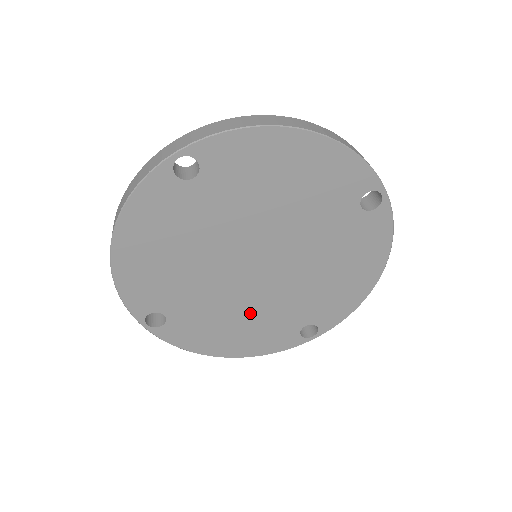
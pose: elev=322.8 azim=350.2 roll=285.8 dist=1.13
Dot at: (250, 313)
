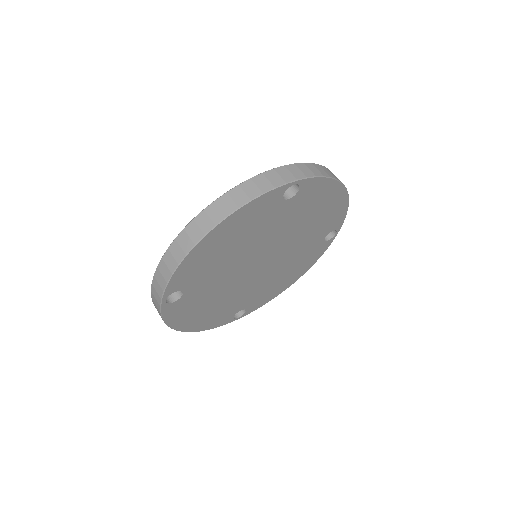
Dot at: (226, 298)
